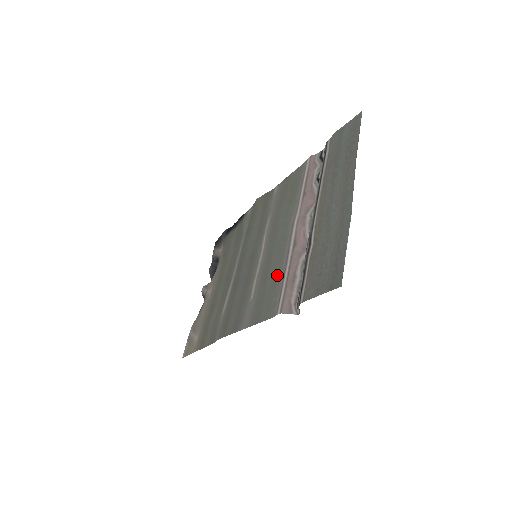
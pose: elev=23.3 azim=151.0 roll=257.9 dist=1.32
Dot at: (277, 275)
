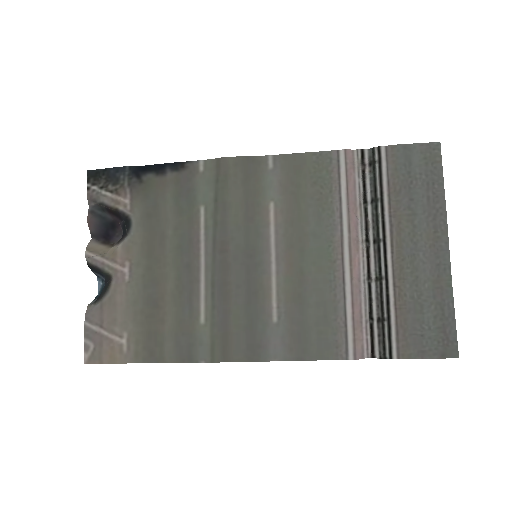
Dot at: (330, 307)
